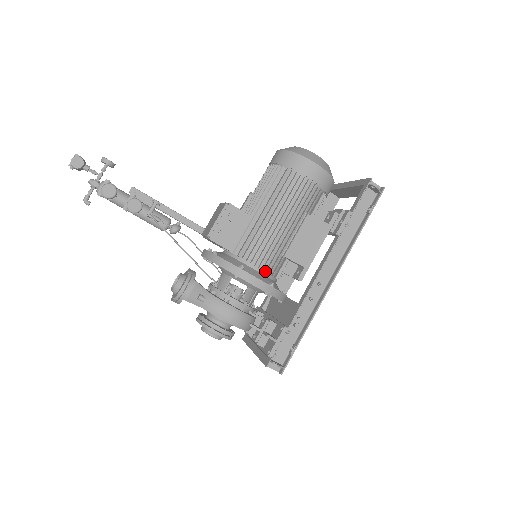
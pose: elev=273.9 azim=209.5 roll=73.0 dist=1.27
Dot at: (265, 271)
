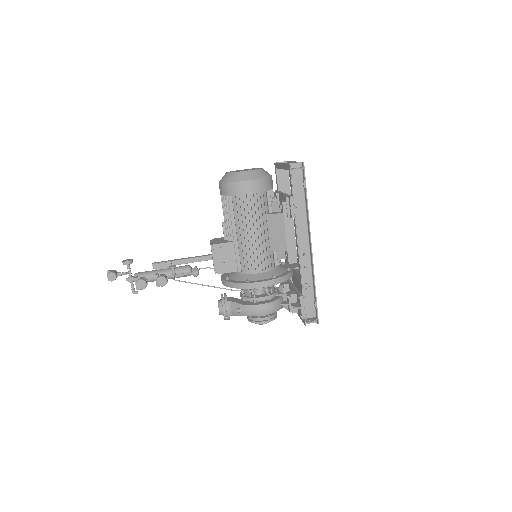
Dot at: (265, 269)
